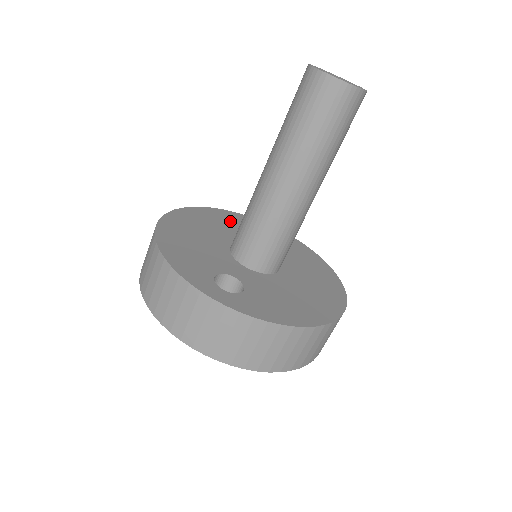
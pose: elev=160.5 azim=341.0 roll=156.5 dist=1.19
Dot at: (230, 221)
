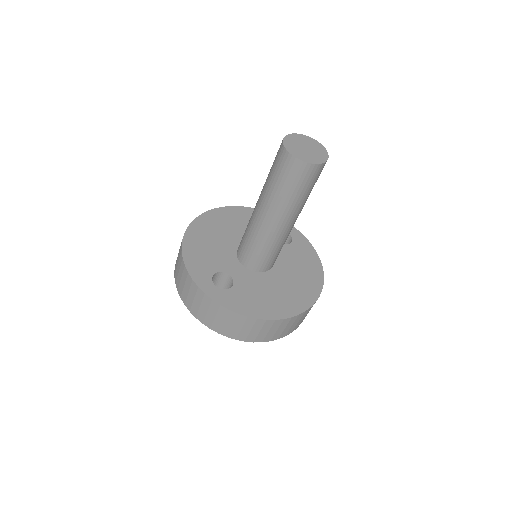
Dot at: occluded
